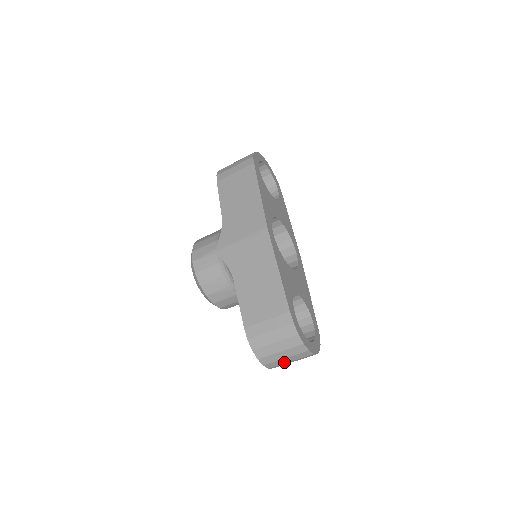
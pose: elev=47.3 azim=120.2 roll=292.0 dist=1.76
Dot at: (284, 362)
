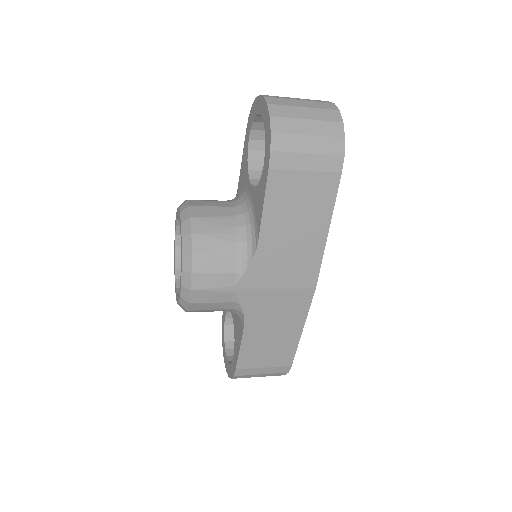
Dot at: occluded
